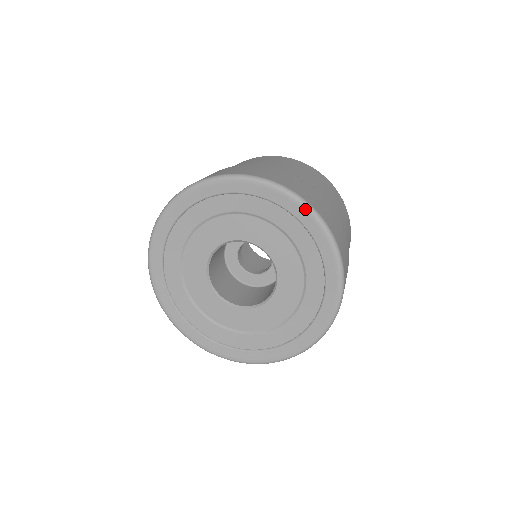
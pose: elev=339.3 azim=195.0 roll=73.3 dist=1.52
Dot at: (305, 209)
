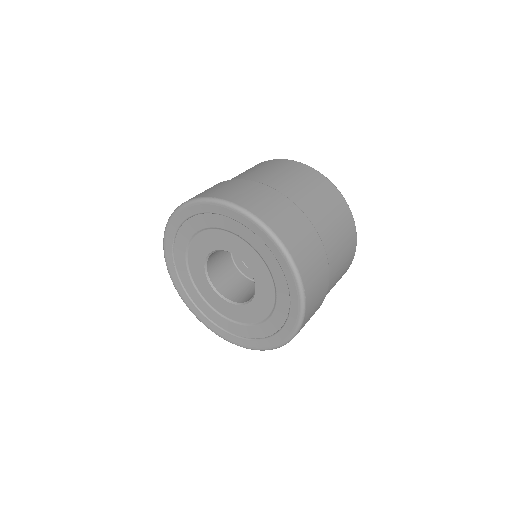
Dot at: (299, 310)
